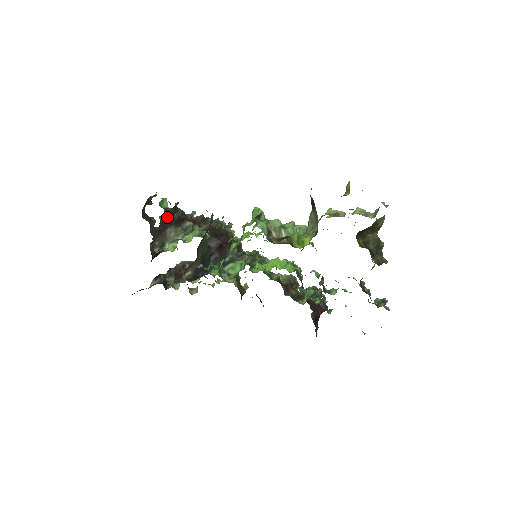
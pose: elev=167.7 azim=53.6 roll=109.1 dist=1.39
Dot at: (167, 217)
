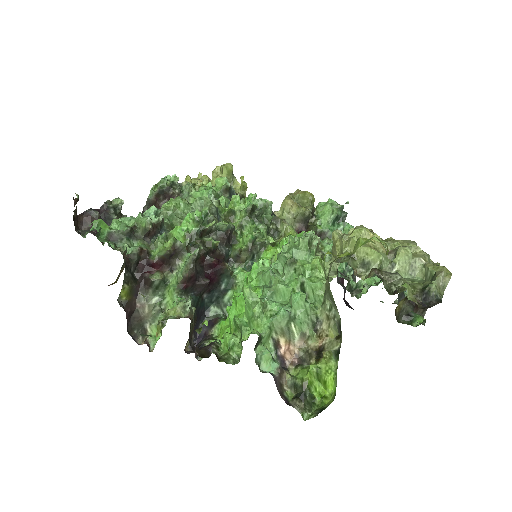
Dot at: (126, 290)
